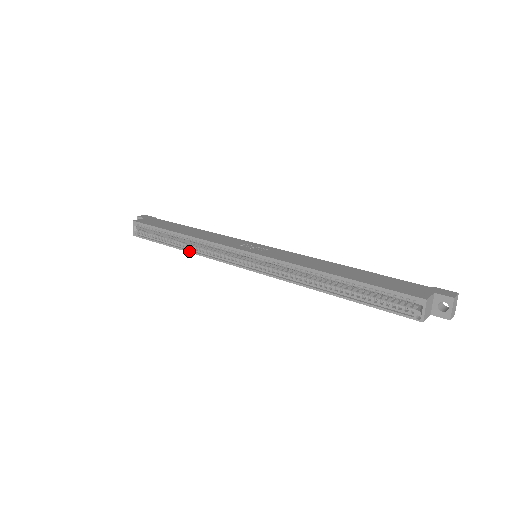
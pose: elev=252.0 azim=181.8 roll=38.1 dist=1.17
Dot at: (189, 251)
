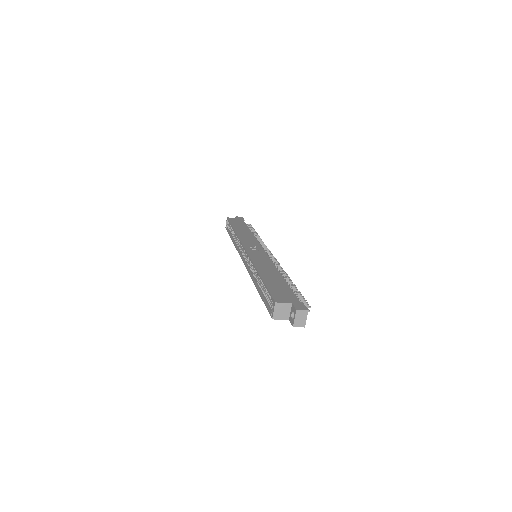
Dot at: (234, 243)
